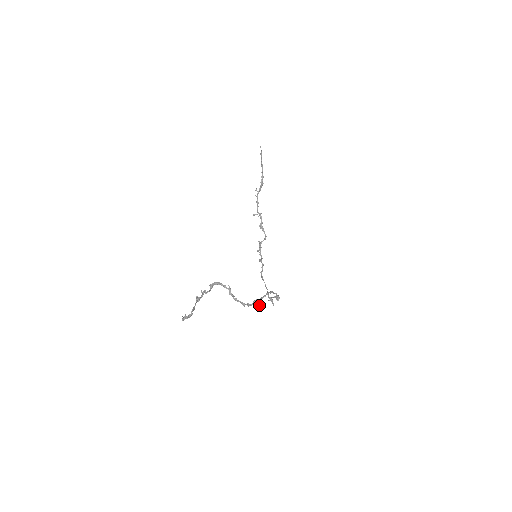
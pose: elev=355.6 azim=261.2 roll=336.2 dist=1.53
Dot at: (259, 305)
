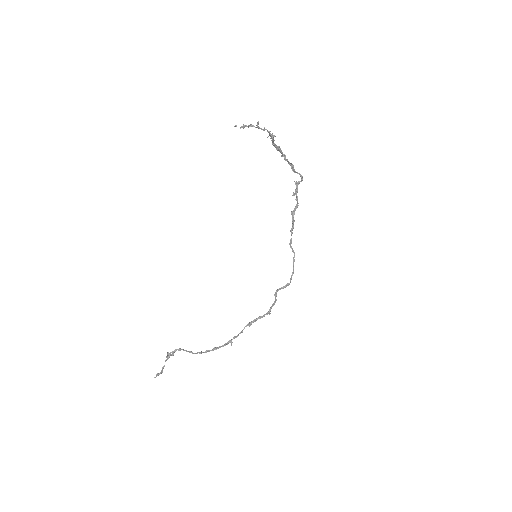
Dot at: (231, 344)
